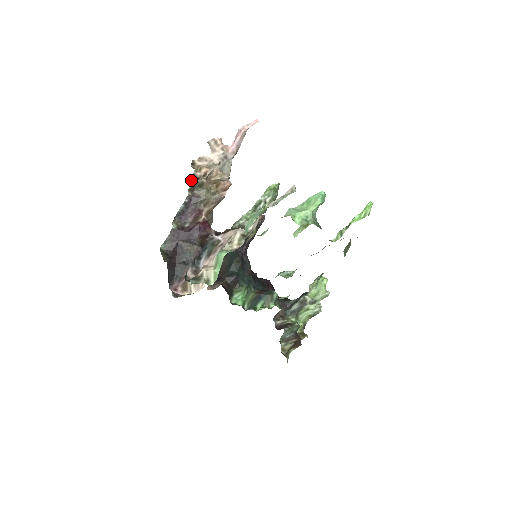
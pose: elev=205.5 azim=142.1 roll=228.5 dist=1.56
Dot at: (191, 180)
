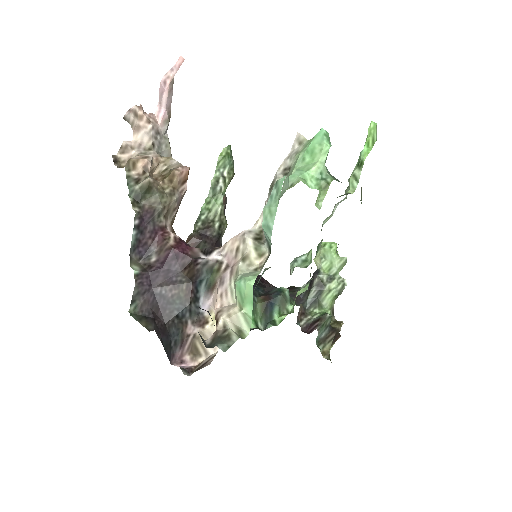
Dot at: (128, 187)
